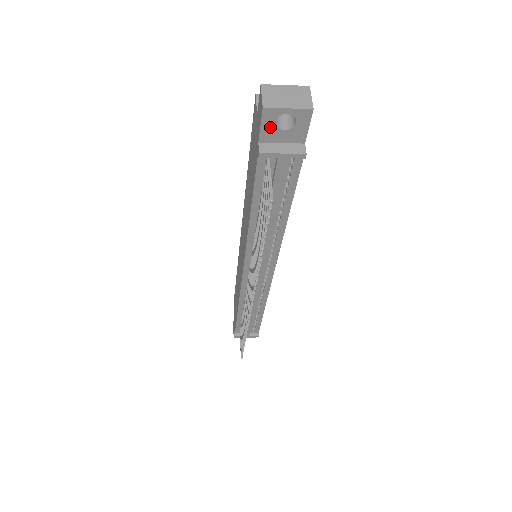
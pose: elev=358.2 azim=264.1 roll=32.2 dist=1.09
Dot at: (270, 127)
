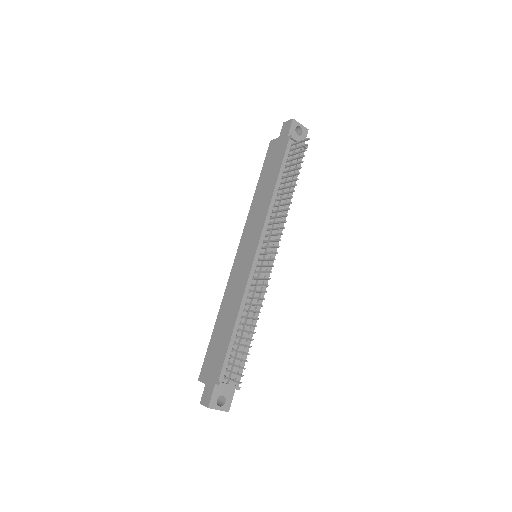
Dot at: (293, 130)
